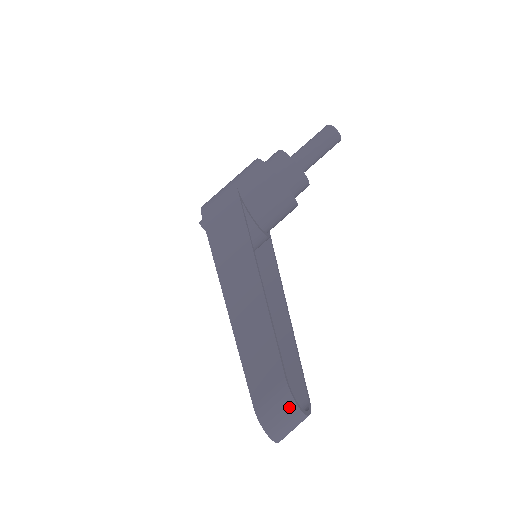
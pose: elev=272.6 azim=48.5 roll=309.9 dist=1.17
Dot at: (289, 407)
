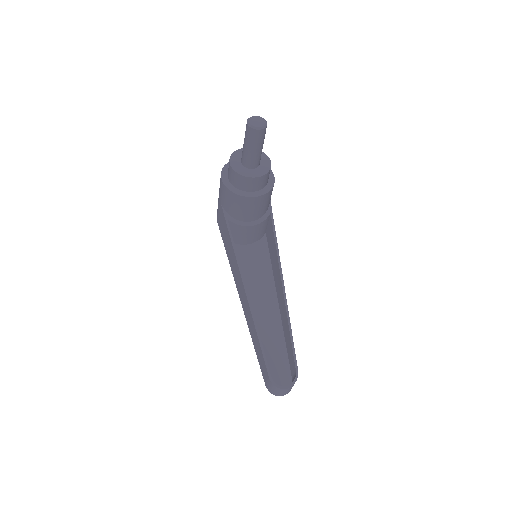
Dot at: (277, 389)
